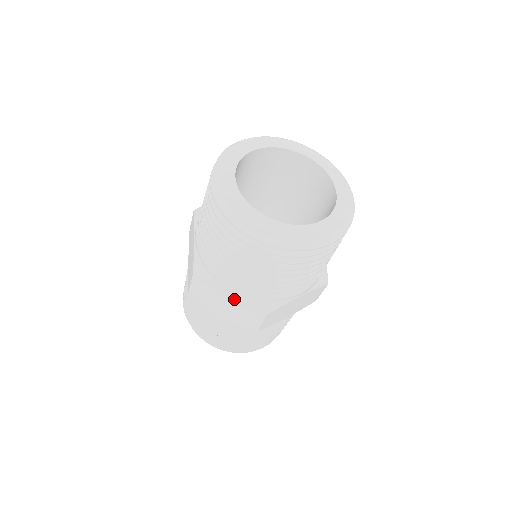
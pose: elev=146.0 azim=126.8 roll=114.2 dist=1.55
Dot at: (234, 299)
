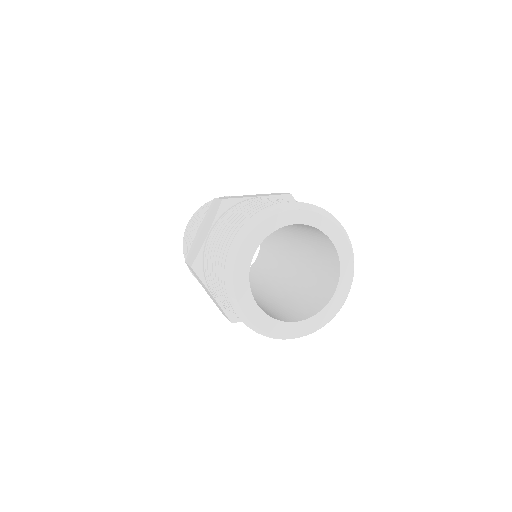
Dot at: occluded
